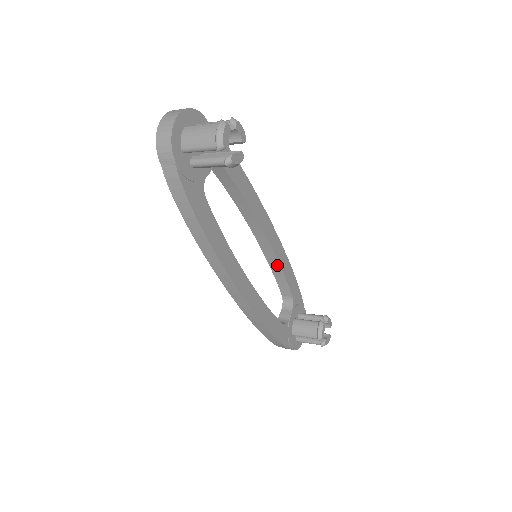
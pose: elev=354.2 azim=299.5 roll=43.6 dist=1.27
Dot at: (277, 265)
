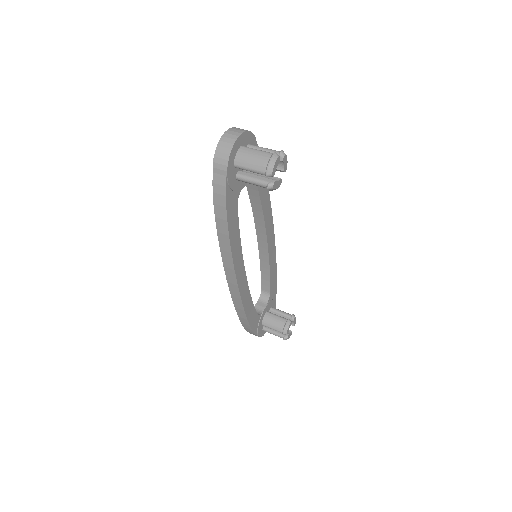
Dot at: (267, 265)
